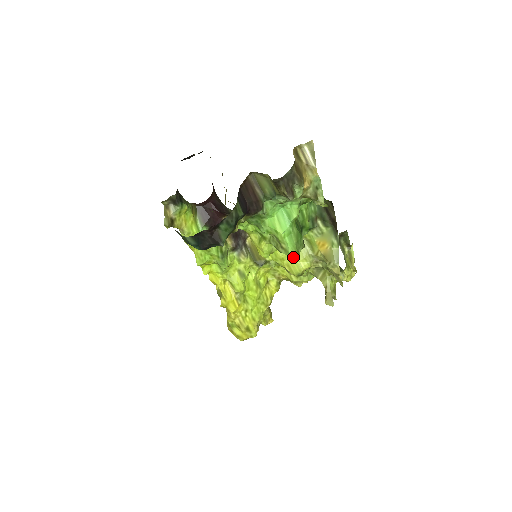
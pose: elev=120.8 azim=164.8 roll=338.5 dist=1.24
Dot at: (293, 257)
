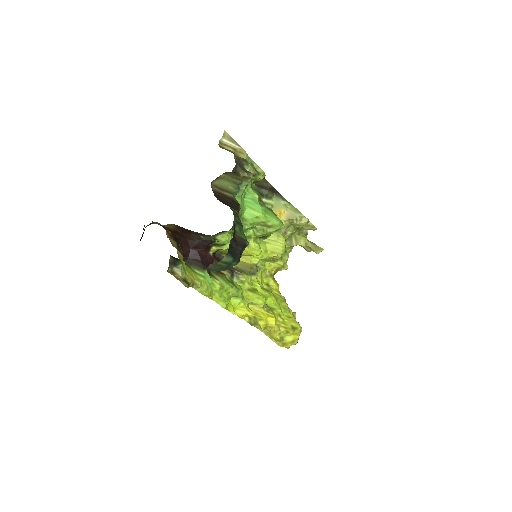
Dot at: (281, 227)
